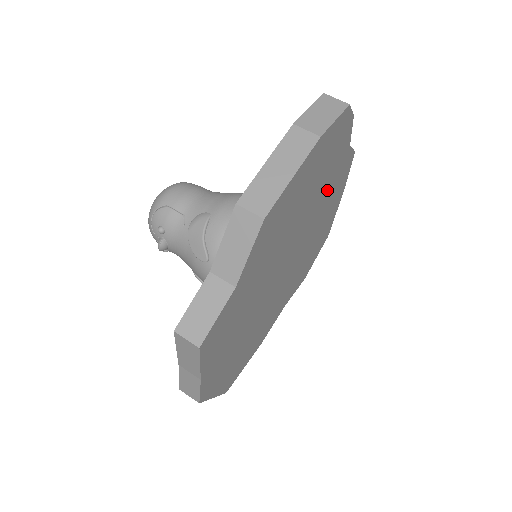
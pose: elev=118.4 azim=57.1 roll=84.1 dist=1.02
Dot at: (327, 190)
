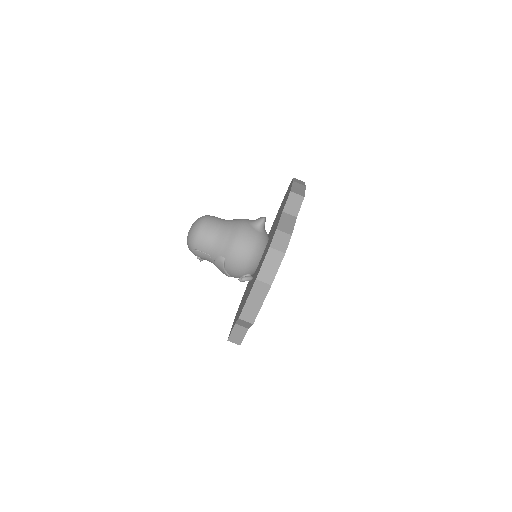
Dot at: occluded
